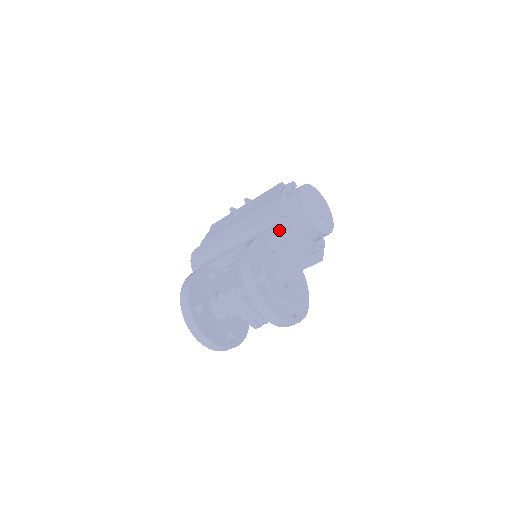
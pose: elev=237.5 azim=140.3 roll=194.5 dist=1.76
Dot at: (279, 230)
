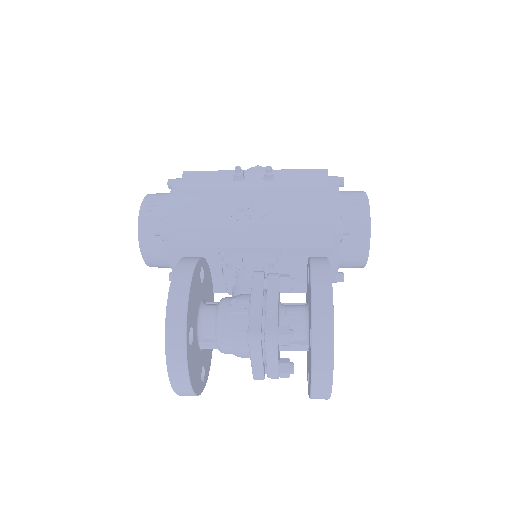
Dot at: (332, 250)
